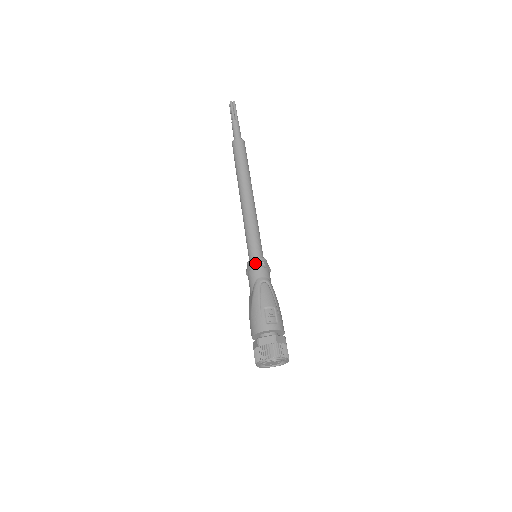
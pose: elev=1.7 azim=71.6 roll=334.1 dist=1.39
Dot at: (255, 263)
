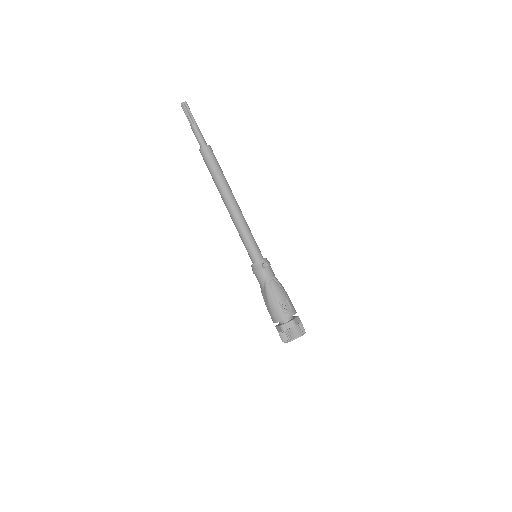
Dot at: (260, 266)
